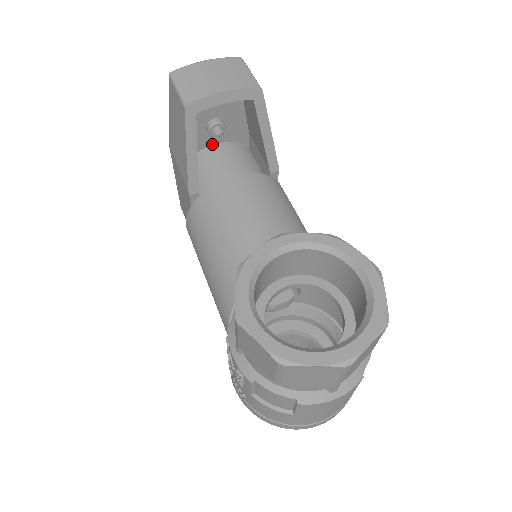
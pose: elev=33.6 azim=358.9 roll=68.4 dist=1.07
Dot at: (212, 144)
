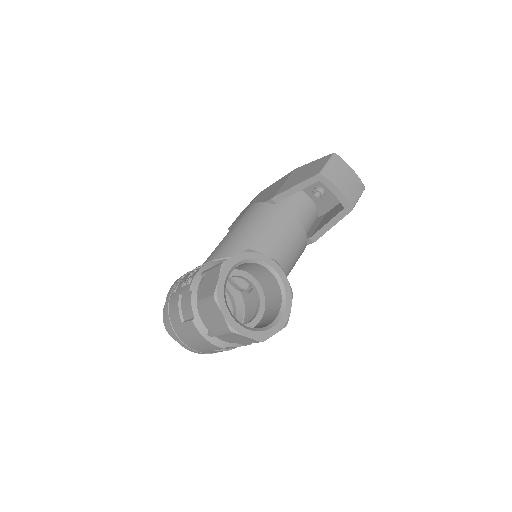
Dot at: (308, 195)
